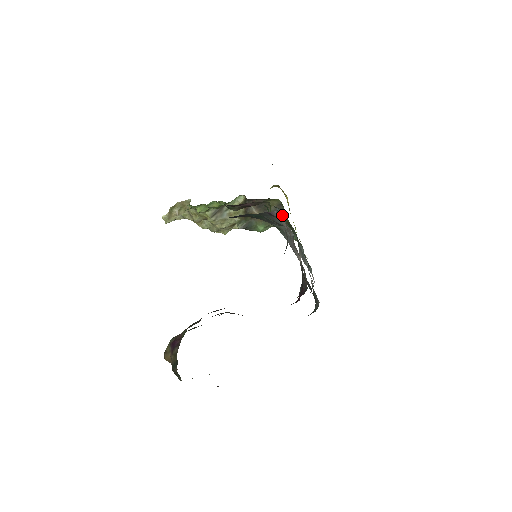
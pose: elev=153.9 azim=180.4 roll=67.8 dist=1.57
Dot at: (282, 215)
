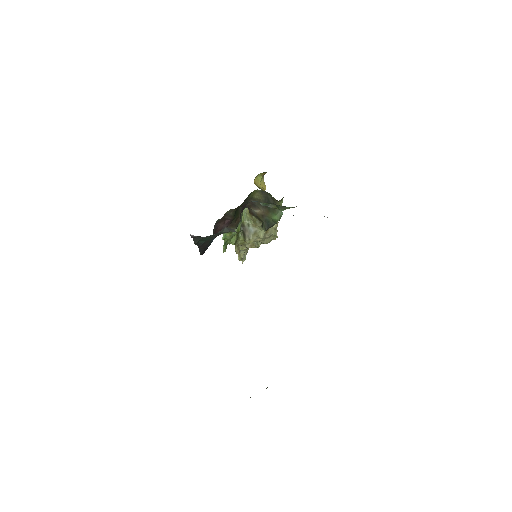
Dot at: occluded
